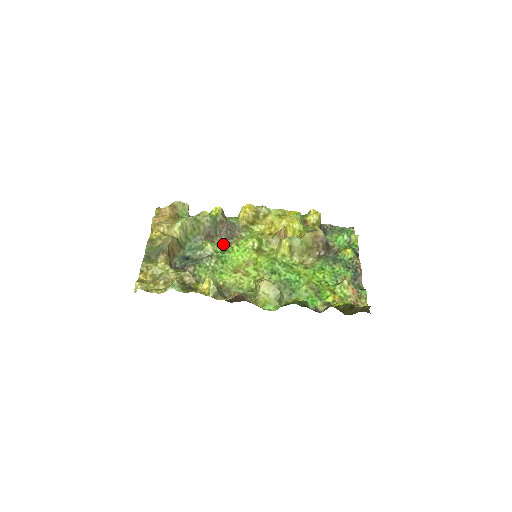
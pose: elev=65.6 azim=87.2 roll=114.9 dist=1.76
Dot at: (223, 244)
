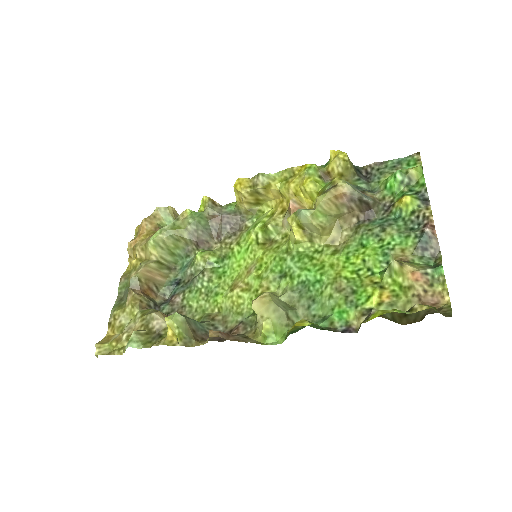
Dot at: (220, 248)
